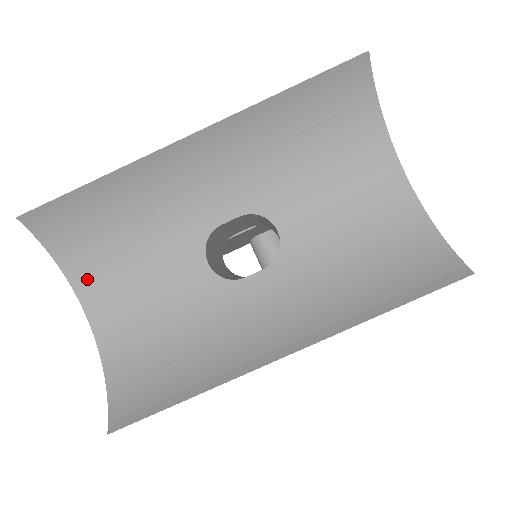
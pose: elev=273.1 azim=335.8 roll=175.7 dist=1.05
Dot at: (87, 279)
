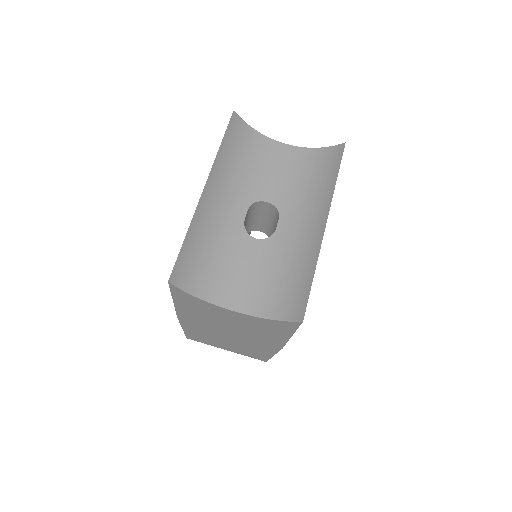
Dot at: (216, 294)
